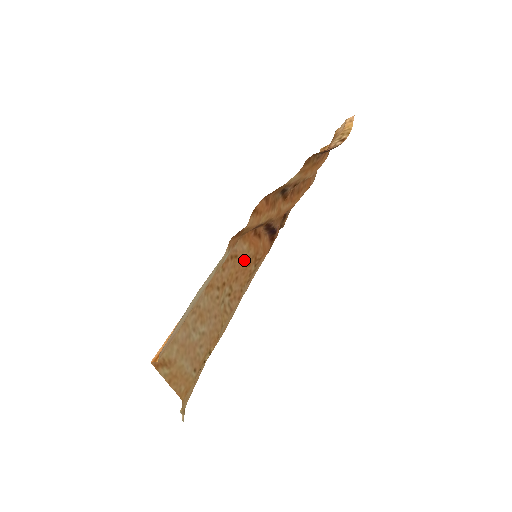
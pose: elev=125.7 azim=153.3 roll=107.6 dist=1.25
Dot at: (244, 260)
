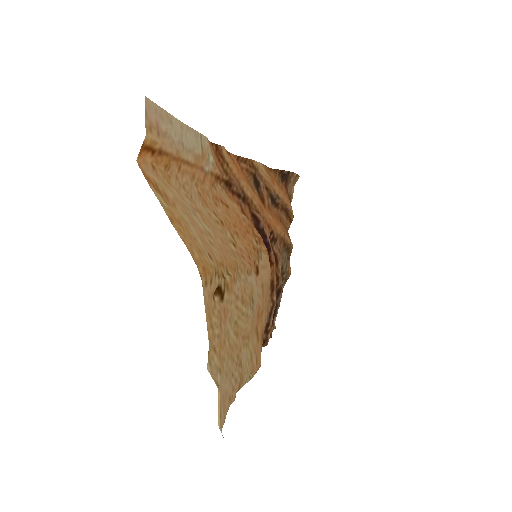
Dot at: (239, 219)
